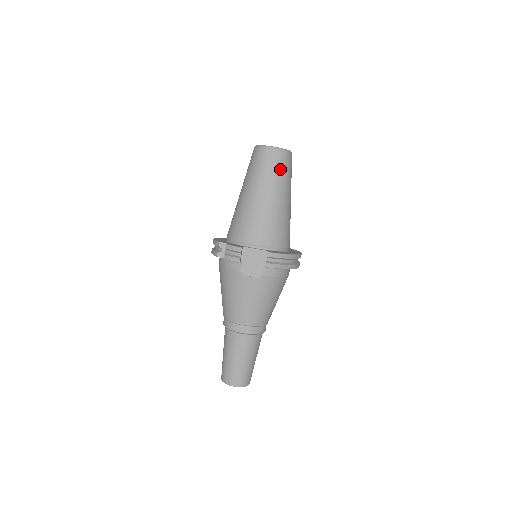
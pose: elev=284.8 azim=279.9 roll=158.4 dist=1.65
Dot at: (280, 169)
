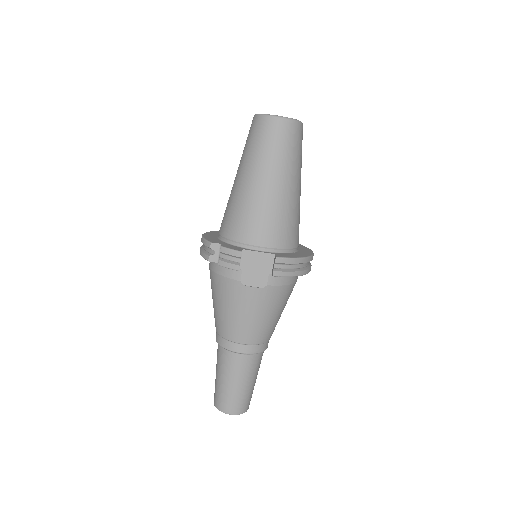
Dot at: (289, 146)
